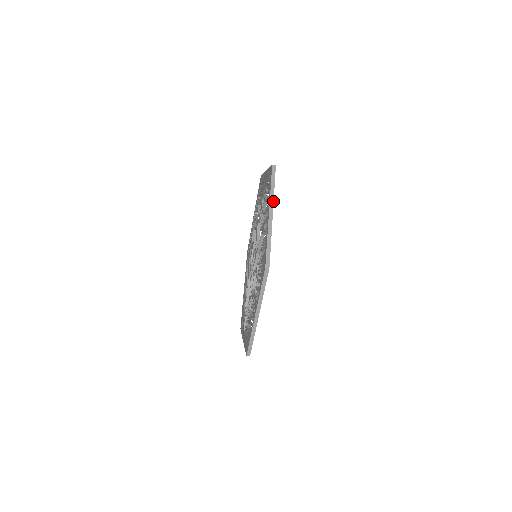
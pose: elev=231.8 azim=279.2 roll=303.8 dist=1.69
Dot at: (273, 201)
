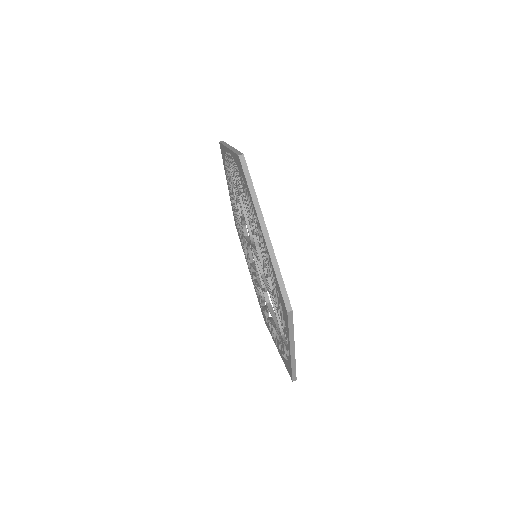
Dot at: (229, 145)
